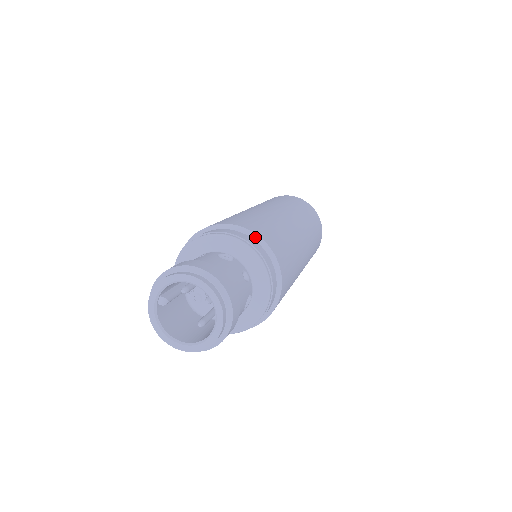
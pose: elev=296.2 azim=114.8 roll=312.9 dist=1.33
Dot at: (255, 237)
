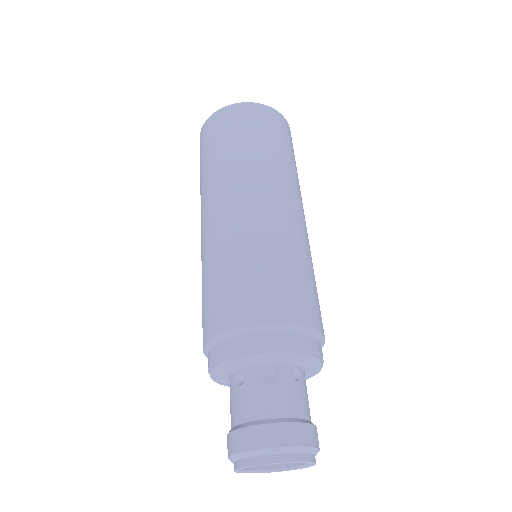
Dot at: (282, 328)
